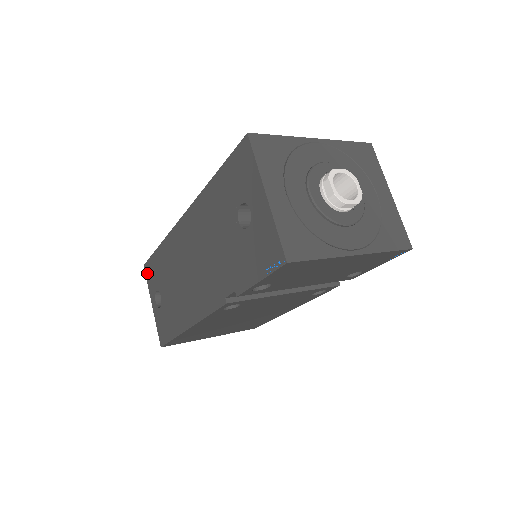
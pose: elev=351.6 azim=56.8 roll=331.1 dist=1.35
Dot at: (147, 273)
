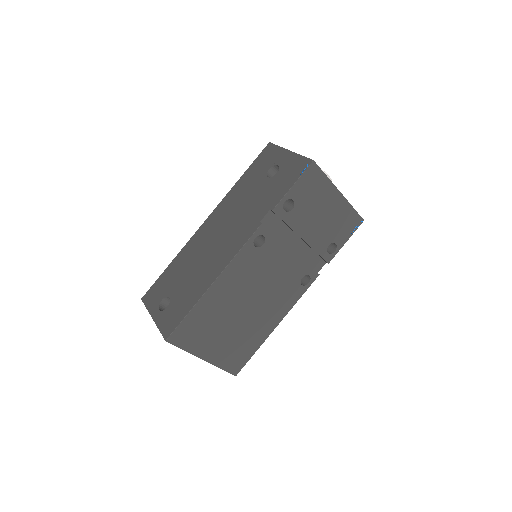
Dot at: (147, 299)
